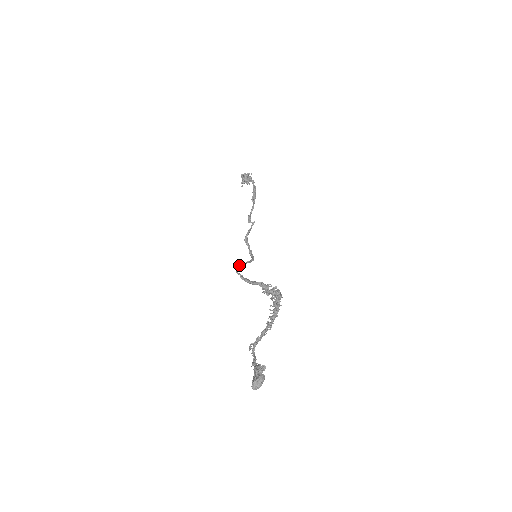
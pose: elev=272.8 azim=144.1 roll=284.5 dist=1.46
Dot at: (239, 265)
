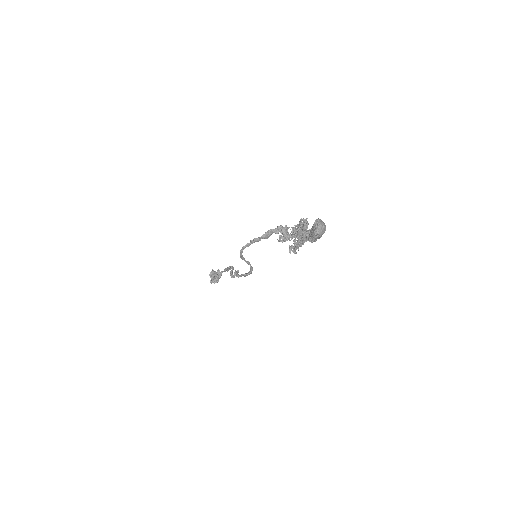
Dot at: (241, 257)
